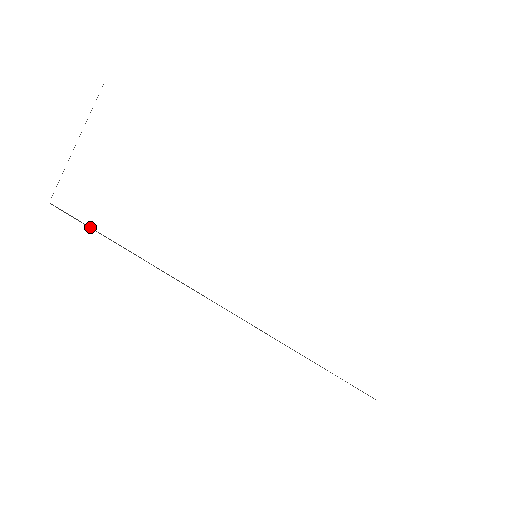
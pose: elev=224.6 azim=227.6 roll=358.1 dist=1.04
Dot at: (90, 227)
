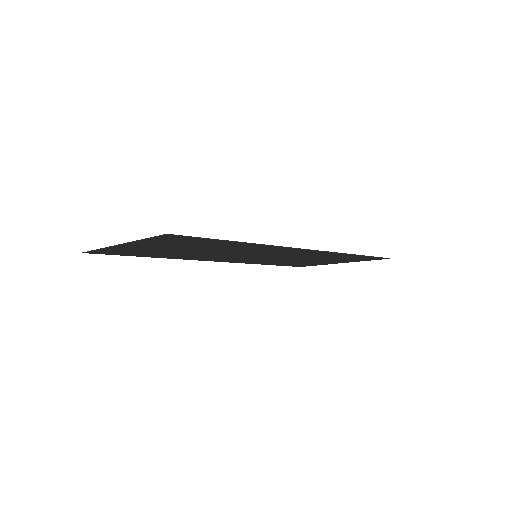
Dot at: (193, 237)
